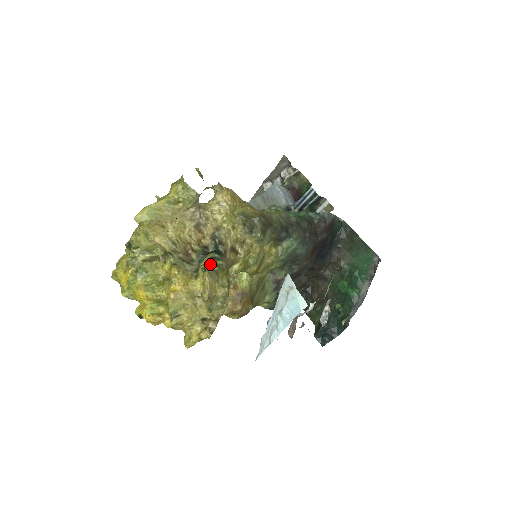
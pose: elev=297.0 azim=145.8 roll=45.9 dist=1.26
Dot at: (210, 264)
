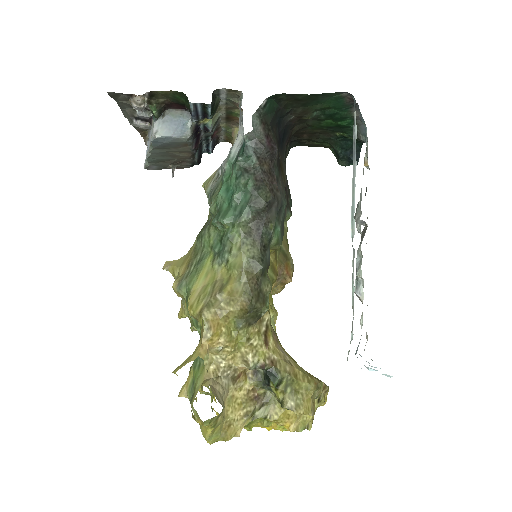
Dot at: (282, 393)
